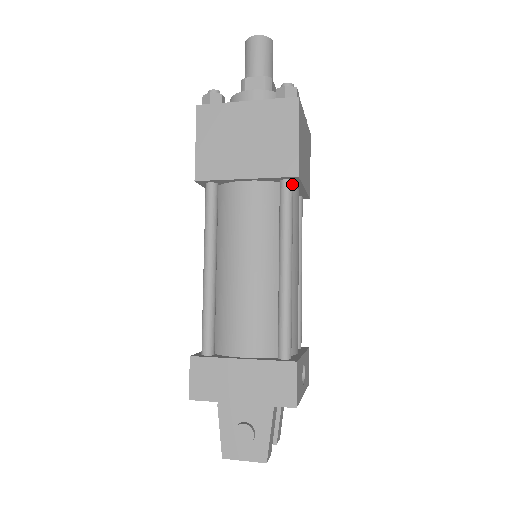
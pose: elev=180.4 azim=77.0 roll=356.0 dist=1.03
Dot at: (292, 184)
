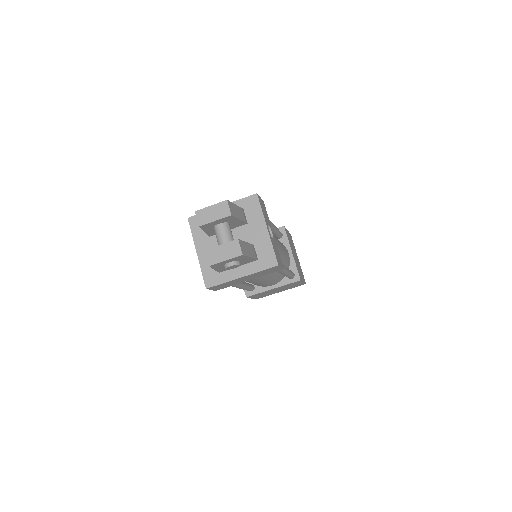
Dot at: (281, 233)
